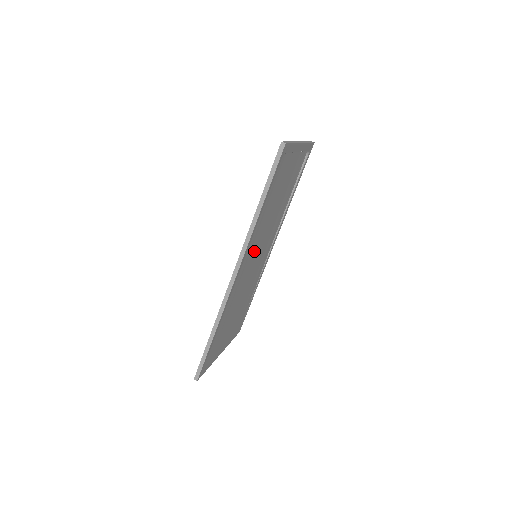
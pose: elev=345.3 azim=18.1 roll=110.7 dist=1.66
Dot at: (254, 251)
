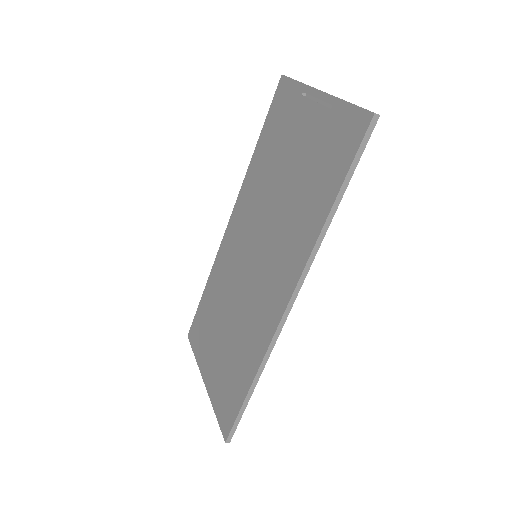
Dot at: (272, 256)
